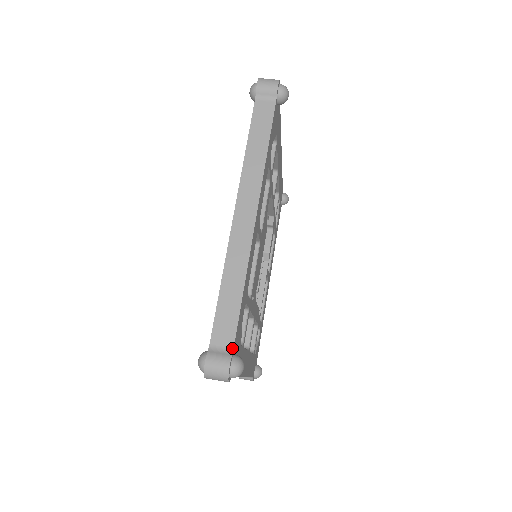
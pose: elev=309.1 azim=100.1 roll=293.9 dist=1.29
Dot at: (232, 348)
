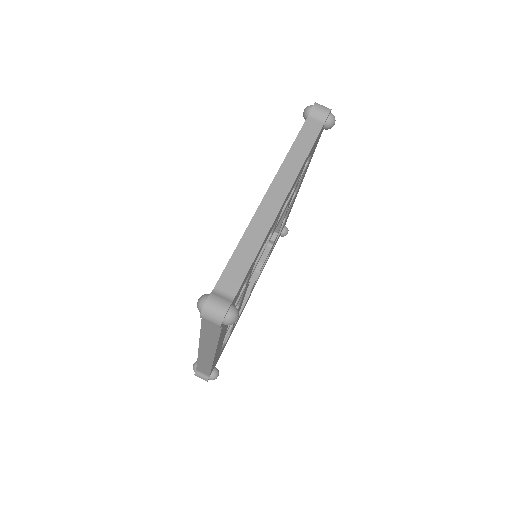
Dot at: (234, 297)
